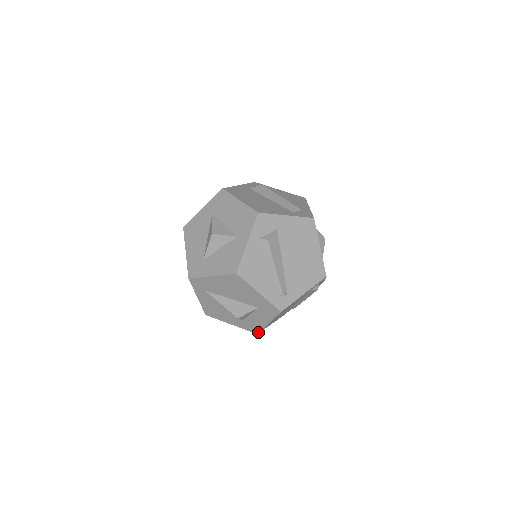
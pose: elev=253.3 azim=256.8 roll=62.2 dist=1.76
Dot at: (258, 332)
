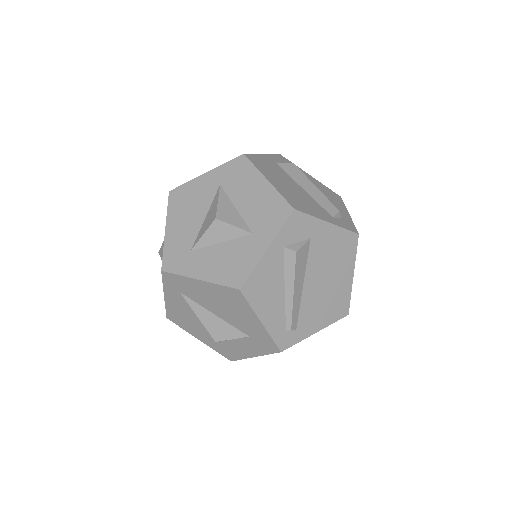
Dot at: (233, 360)
